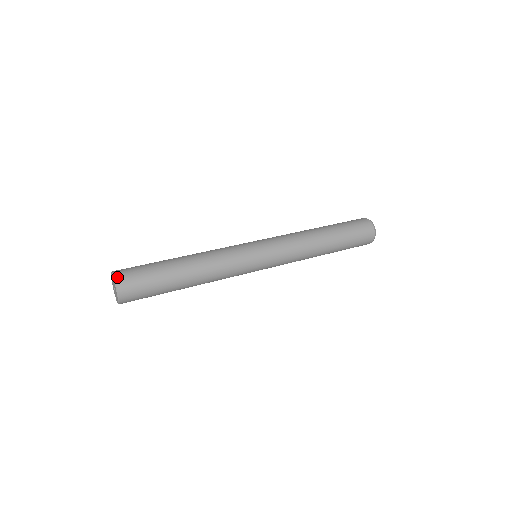
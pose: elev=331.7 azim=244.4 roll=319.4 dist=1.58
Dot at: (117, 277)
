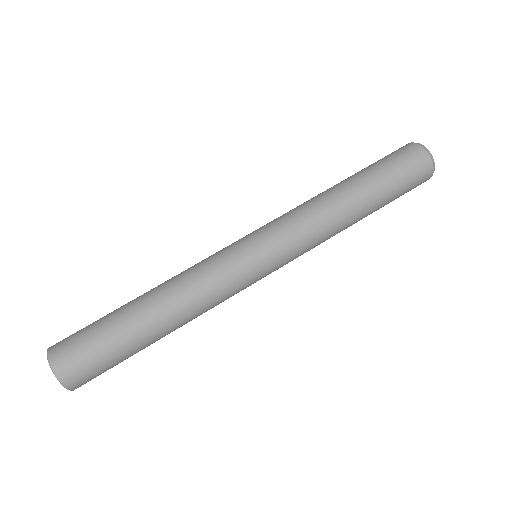
Dot at: (67, 383)
